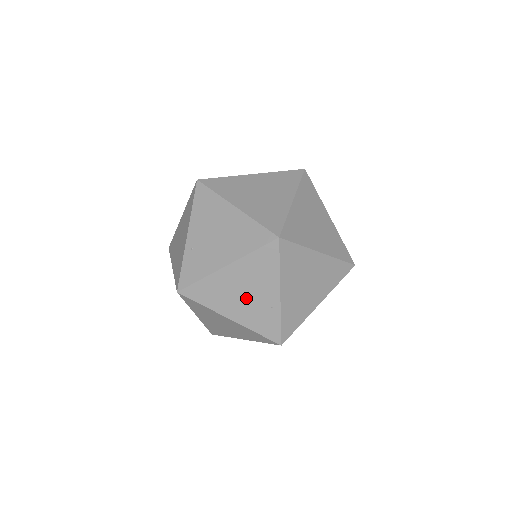
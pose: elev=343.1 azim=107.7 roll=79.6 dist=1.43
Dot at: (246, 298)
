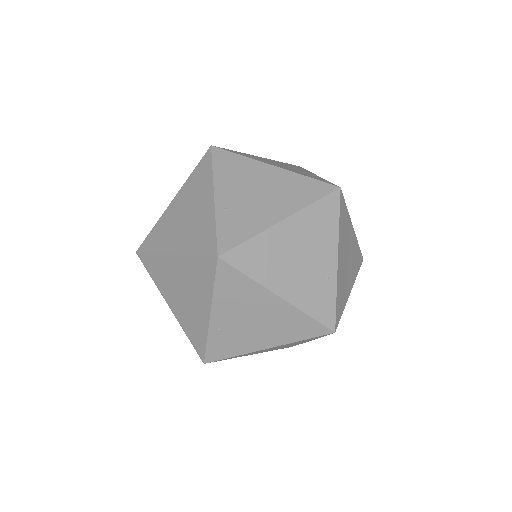
Dot at: (301, 265)
